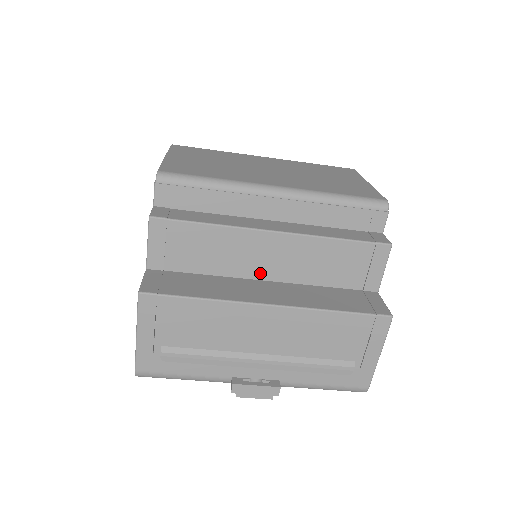
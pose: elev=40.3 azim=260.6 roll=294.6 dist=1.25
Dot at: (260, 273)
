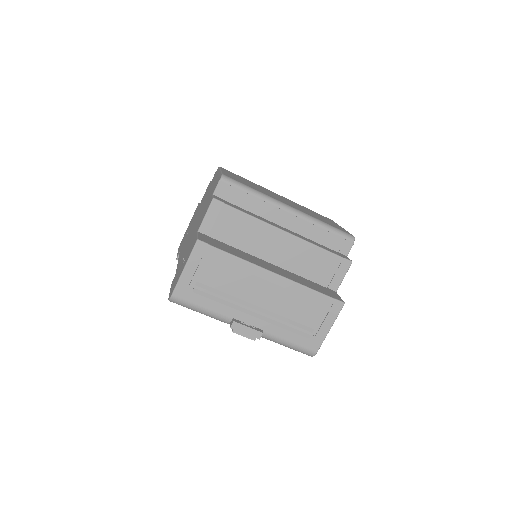
Dot at: (268, 257)
